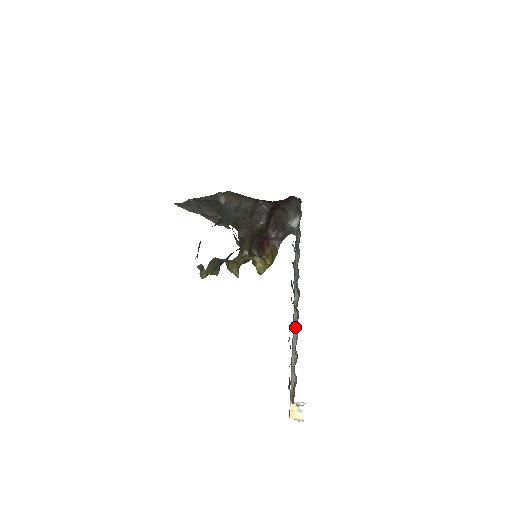
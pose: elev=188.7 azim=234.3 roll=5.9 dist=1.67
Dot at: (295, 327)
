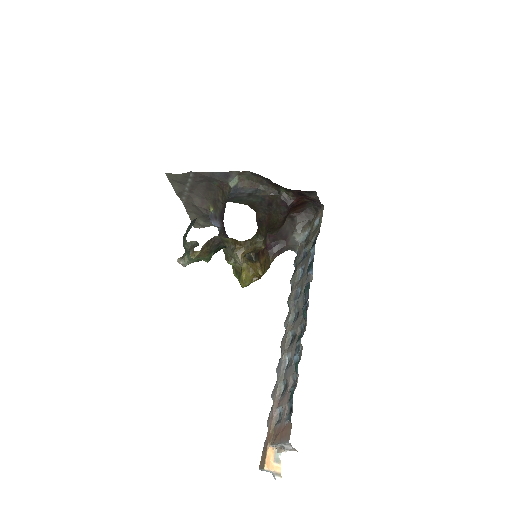
Dot at: (288, 350)
